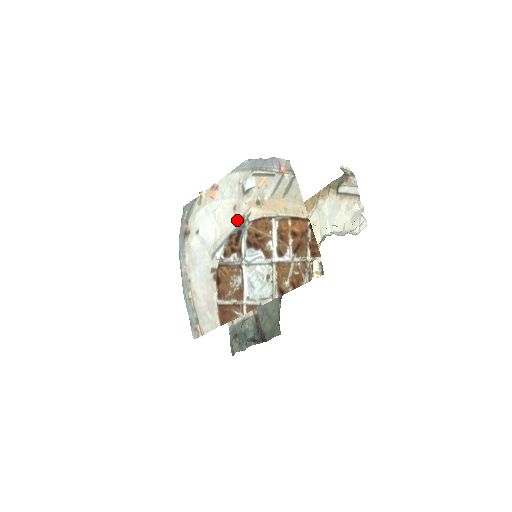
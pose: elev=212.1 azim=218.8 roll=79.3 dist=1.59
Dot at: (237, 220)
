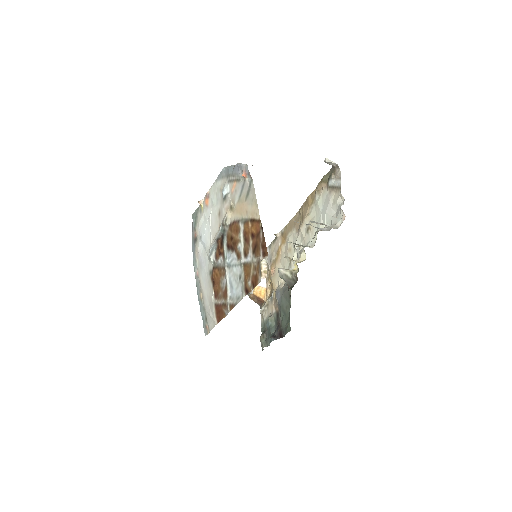
Dot at: (220, 225)
